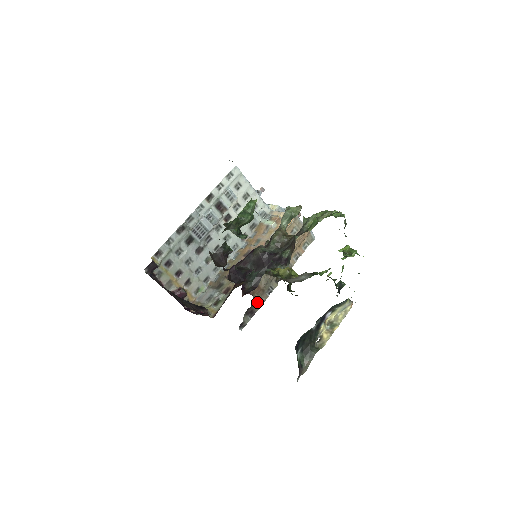
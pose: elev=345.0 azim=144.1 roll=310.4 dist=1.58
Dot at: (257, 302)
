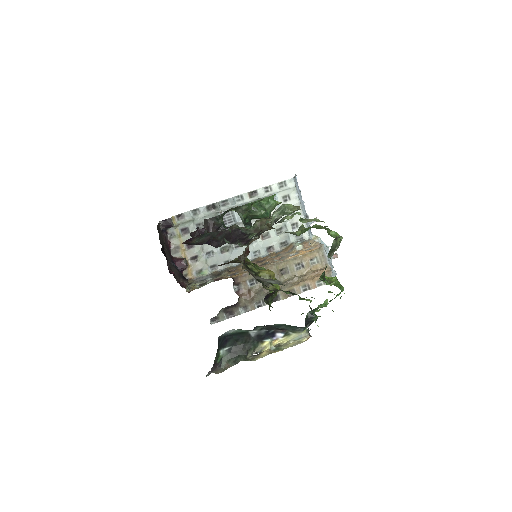
Dot at: (241, 307)
